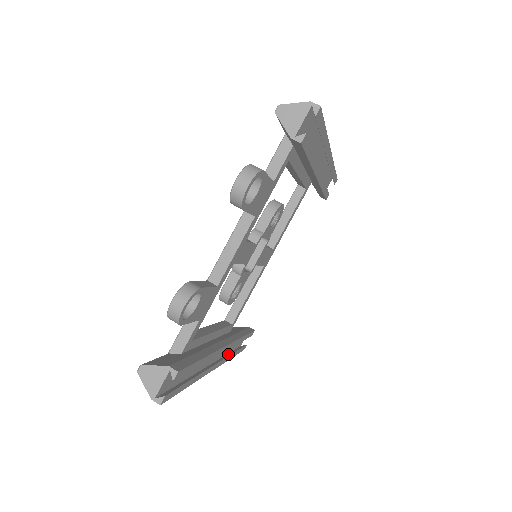
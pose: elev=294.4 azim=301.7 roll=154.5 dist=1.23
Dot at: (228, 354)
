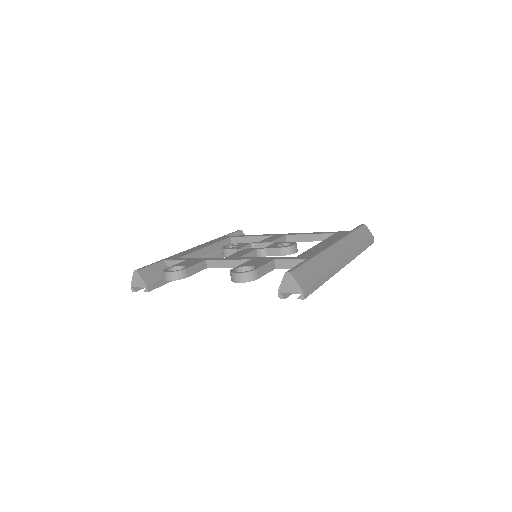
Dot at: occluded
